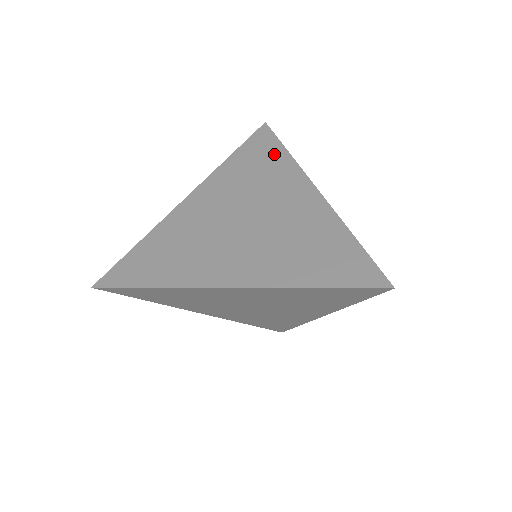
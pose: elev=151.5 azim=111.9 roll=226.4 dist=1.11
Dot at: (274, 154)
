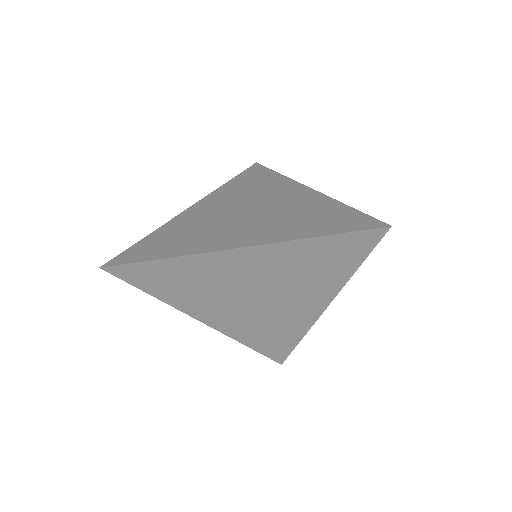
Dot at: (267, 176)
